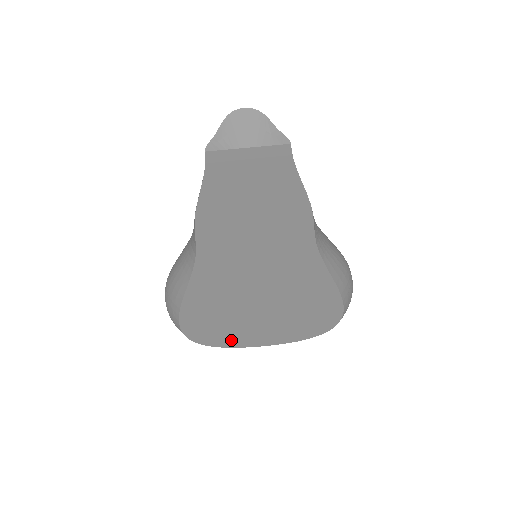
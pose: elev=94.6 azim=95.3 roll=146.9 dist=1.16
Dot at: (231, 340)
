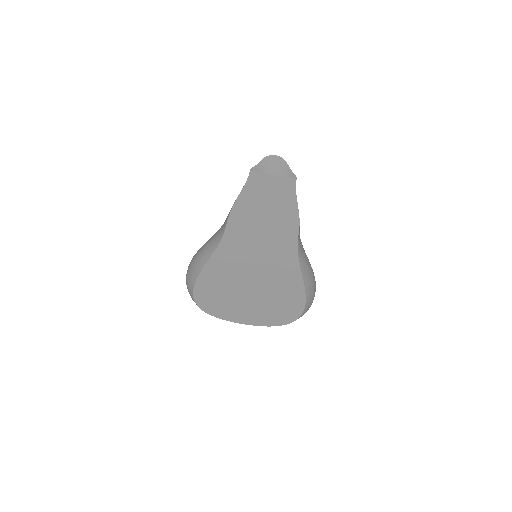
Dot at: (223, 312)
